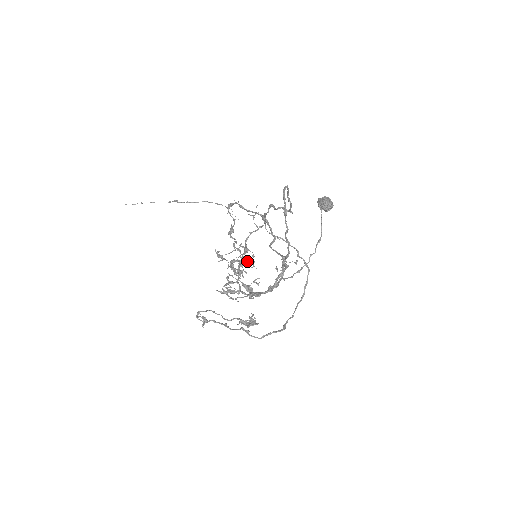
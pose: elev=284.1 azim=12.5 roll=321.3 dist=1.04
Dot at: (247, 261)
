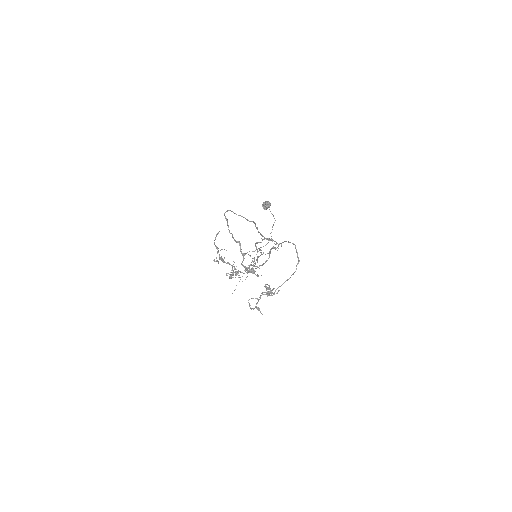
Dot at: (255, 262)
